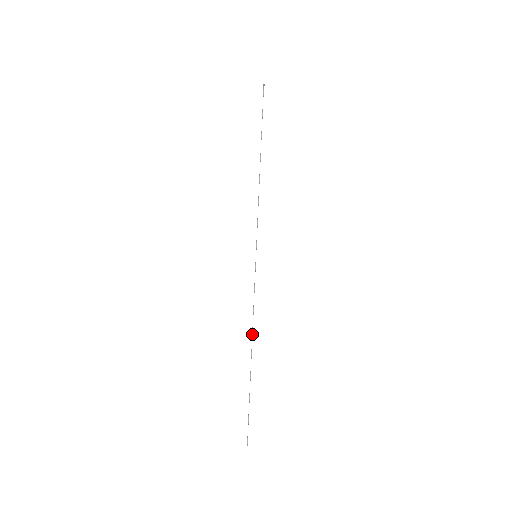
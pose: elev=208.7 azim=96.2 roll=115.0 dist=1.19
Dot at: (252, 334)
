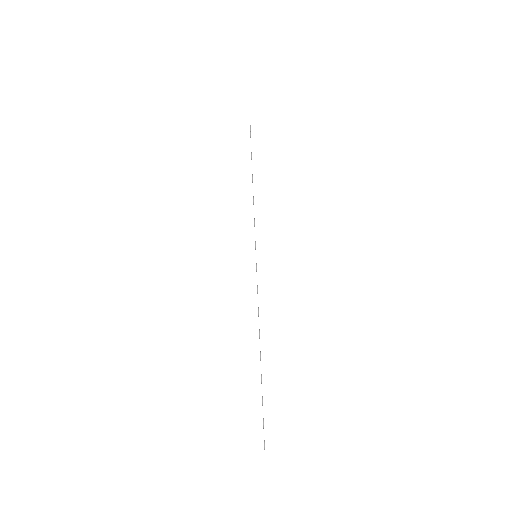
Dot at: occluded
